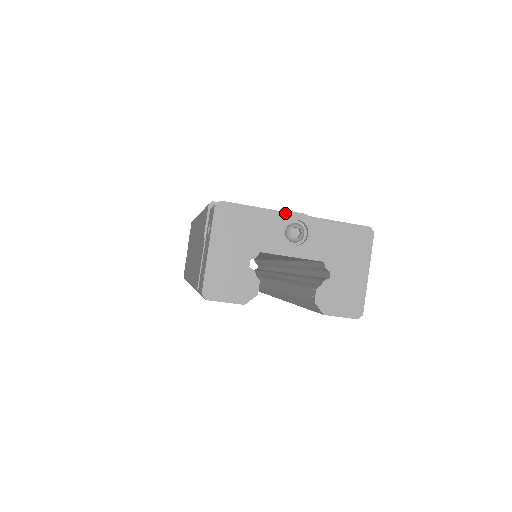
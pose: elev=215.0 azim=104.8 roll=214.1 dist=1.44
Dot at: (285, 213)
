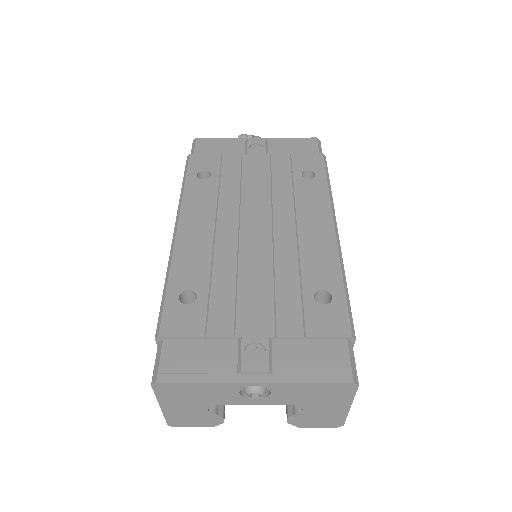
Dot at: (237, 383)
